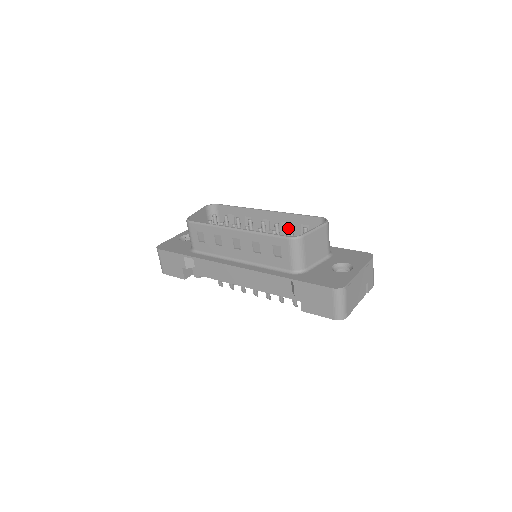
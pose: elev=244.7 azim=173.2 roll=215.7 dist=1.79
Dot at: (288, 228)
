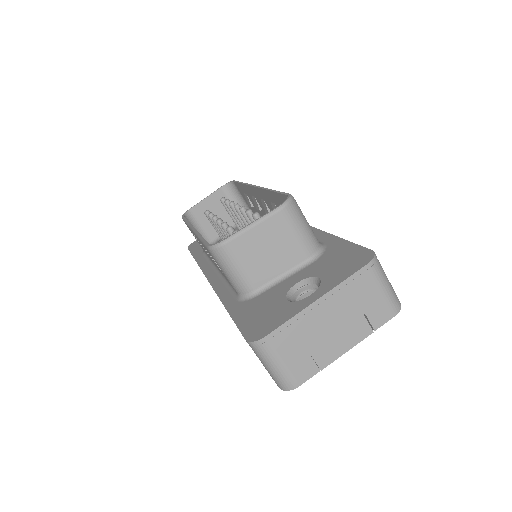
Dot at: (254, 218)
